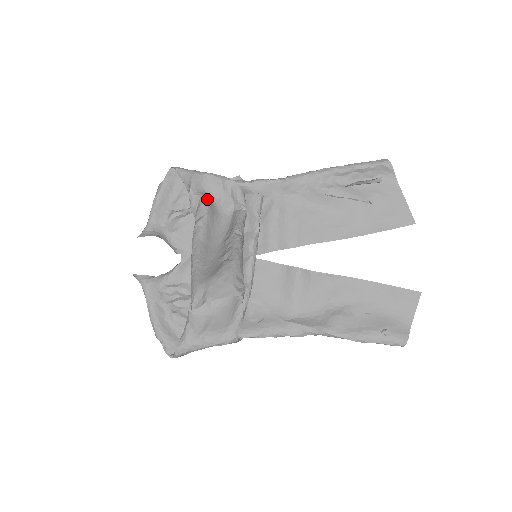
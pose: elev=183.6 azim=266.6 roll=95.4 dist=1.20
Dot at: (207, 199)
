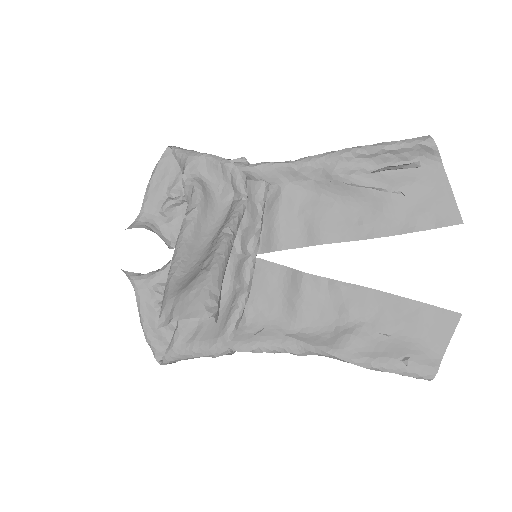
Dot at: (201, 186)
